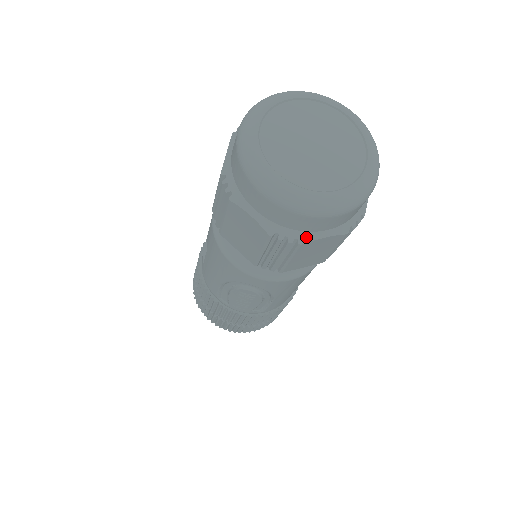
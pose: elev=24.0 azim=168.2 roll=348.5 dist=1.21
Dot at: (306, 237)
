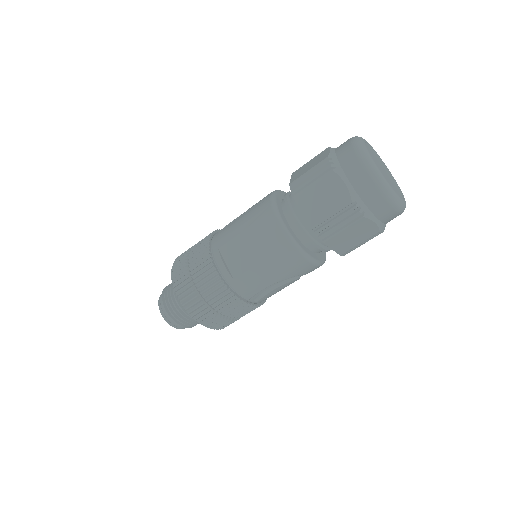
Dot at: occluded
